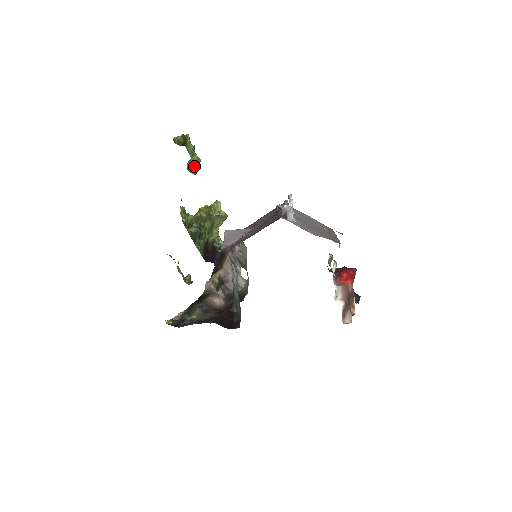
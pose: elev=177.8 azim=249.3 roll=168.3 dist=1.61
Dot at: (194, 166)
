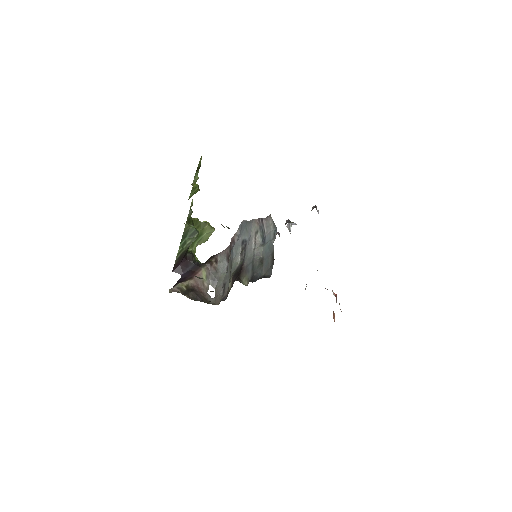
Dot at: (196, 189)
